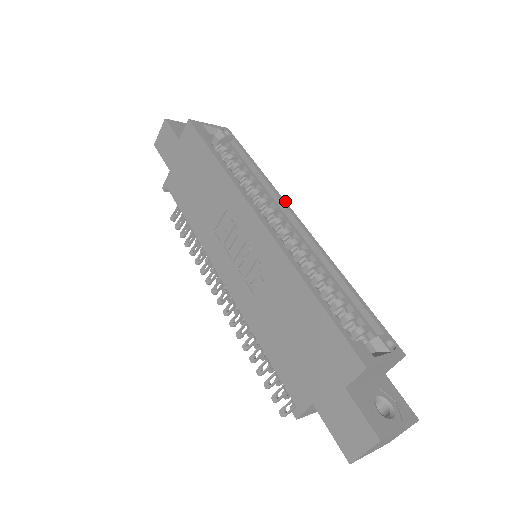
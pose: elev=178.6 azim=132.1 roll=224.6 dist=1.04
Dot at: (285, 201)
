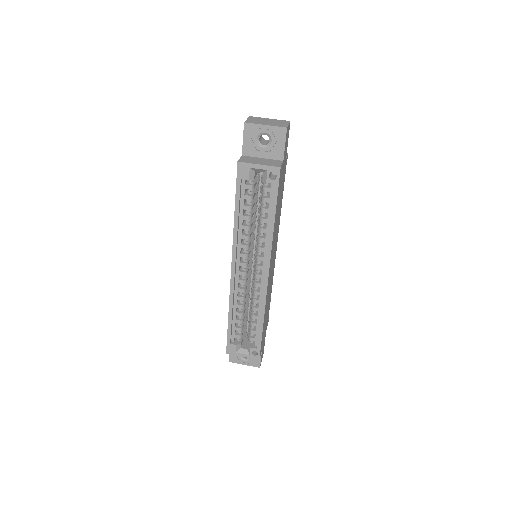
Dot at: (270, 258)
